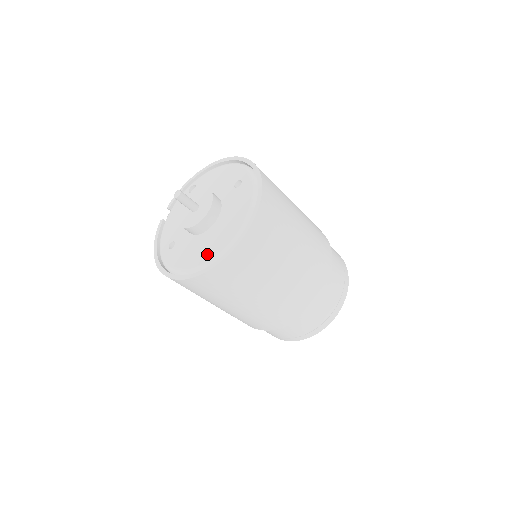
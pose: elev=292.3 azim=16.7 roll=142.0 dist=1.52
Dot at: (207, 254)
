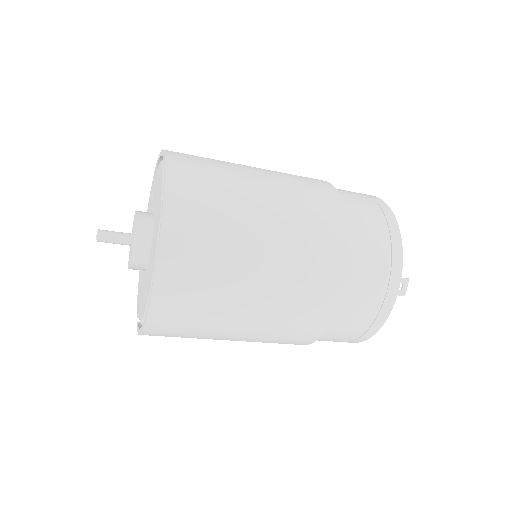
Dot at: (158, 218)
